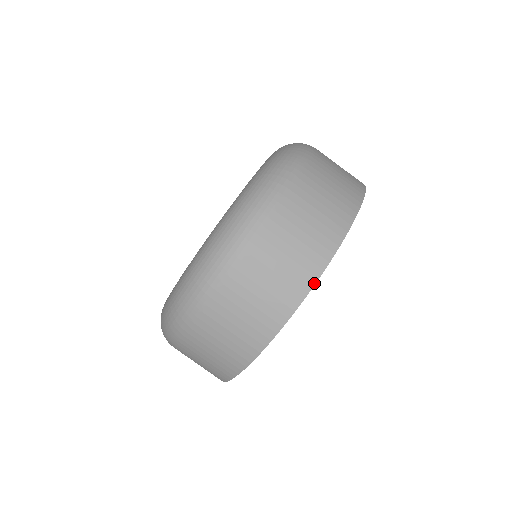
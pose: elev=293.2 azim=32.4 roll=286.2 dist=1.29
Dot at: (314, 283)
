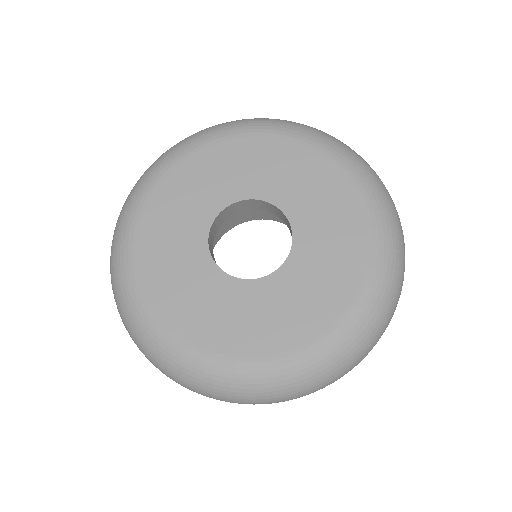
Dot at: occluded
